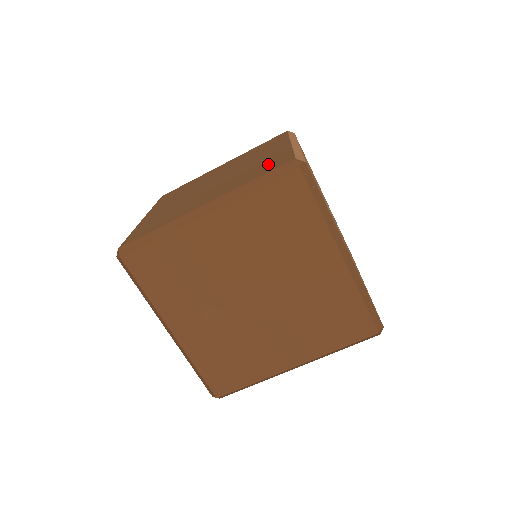
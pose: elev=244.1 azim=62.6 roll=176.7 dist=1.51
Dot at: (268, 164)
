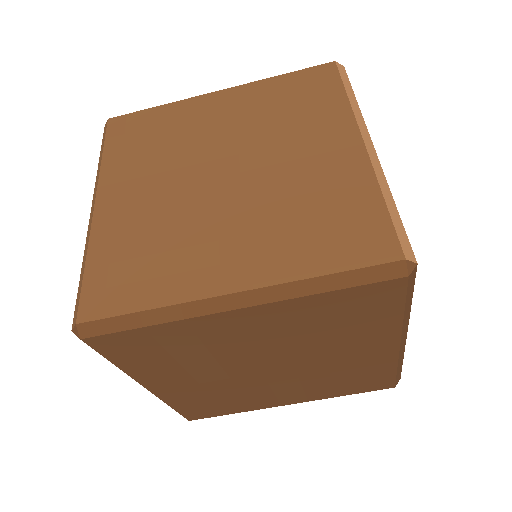
Dot at: (341, 218)
